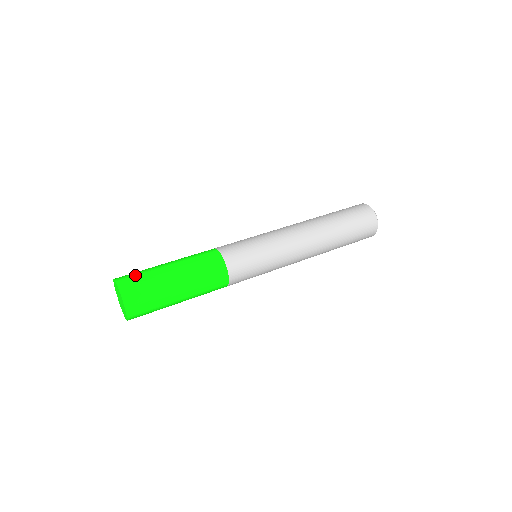
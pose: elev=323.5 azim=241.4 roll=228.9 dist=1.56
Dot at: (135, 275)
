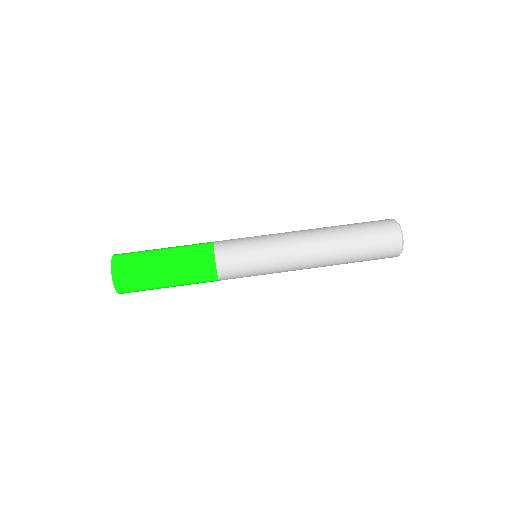
Dot at: (131, 275)
